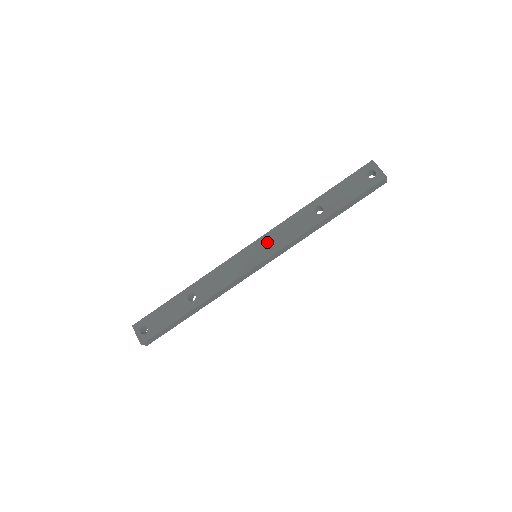
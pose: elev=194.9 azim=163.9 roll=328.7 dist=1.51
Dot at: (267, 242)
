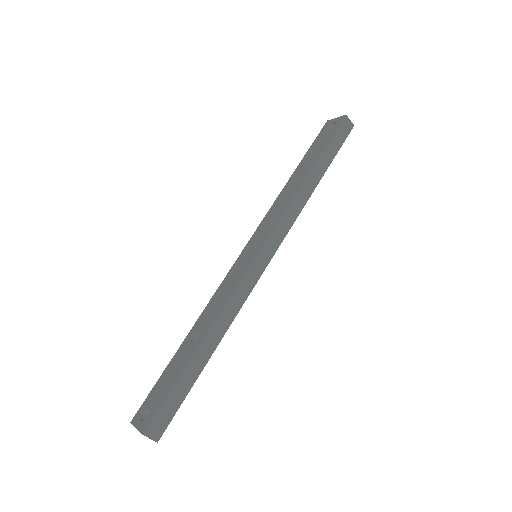
Dot at: (260, 233)
